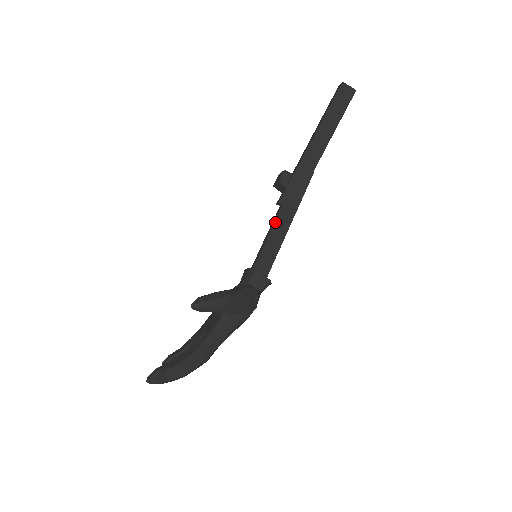
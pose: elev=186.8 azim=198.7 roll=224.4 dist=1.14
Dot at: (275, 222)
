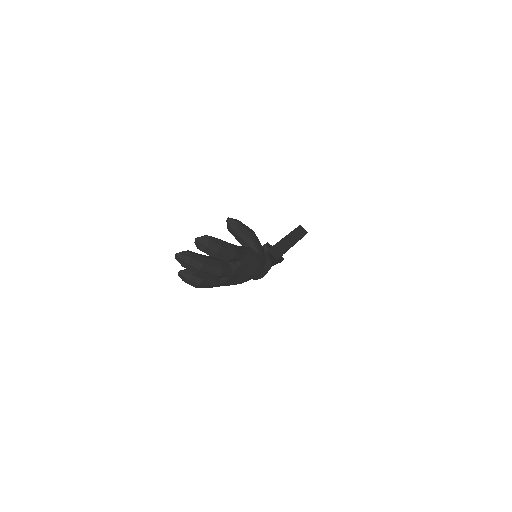
Dot at: occluded
